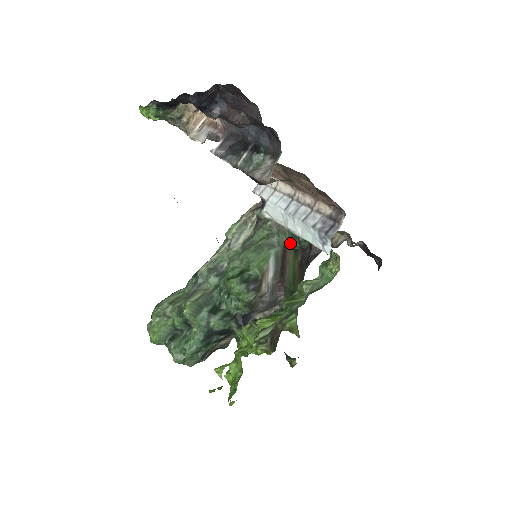
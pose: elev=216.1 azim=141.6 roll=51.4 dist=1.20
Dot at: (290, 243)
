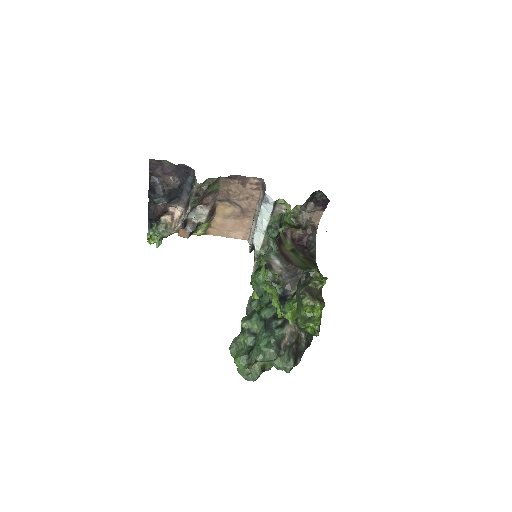
Dot at: (269, 234)
